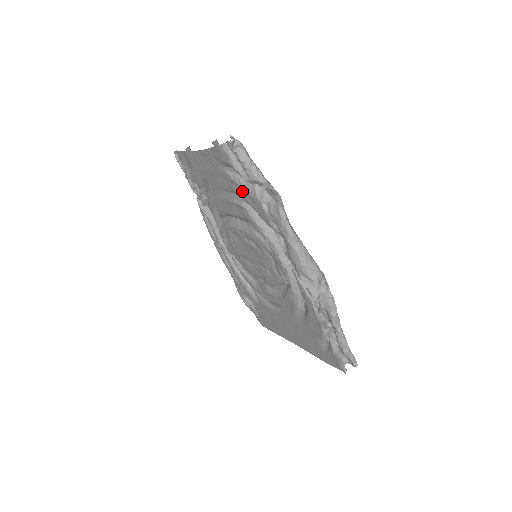
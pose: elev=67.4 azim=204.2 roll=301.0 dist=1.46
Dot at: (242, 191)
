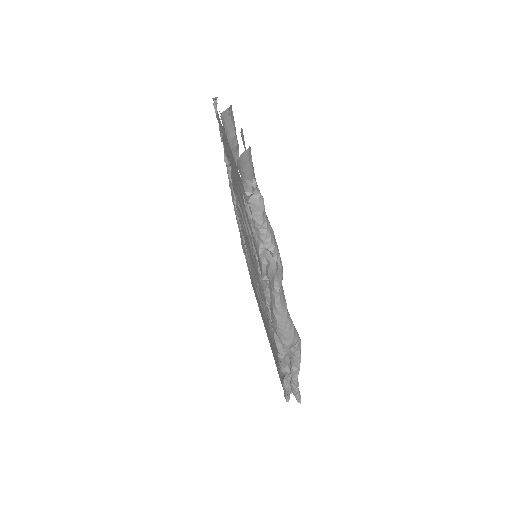
Dot at: occluded
